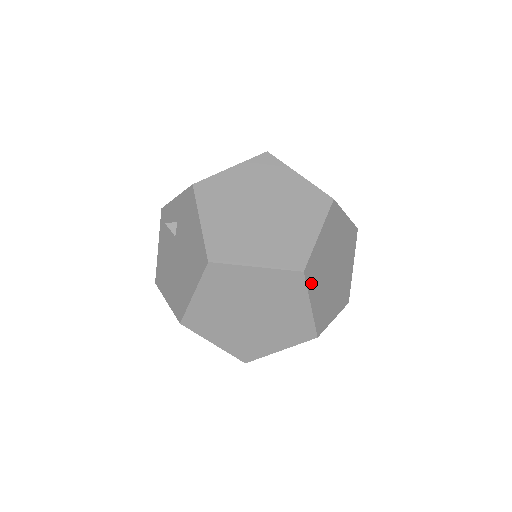
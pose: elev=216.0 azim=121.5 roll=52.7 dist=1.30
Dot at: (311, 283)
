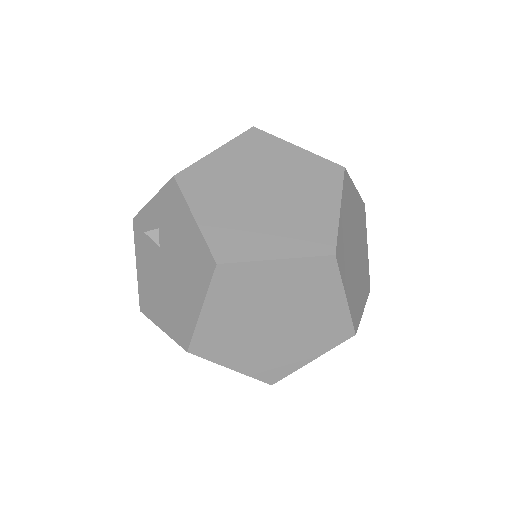
Dot at: (342, 269)
